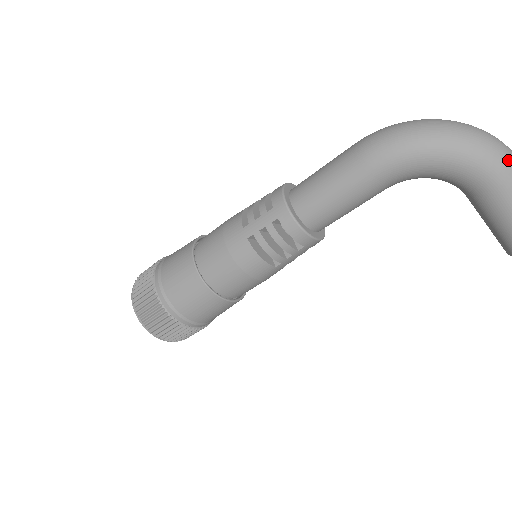
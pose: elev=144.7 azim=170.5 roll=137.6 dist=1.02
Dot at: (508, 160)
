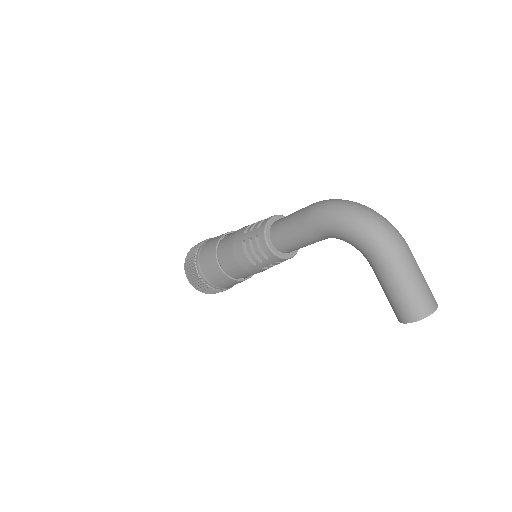
Dot at: (389, 247)
